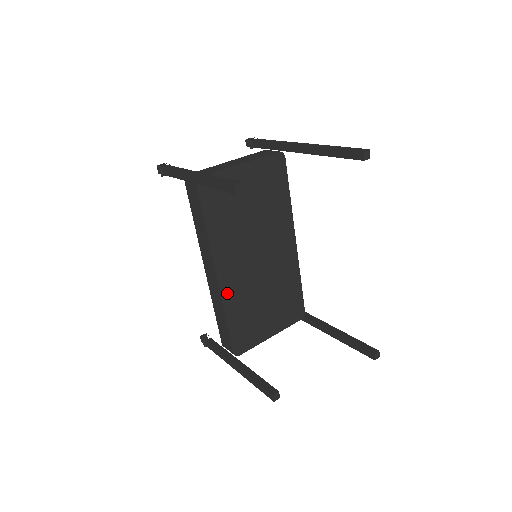
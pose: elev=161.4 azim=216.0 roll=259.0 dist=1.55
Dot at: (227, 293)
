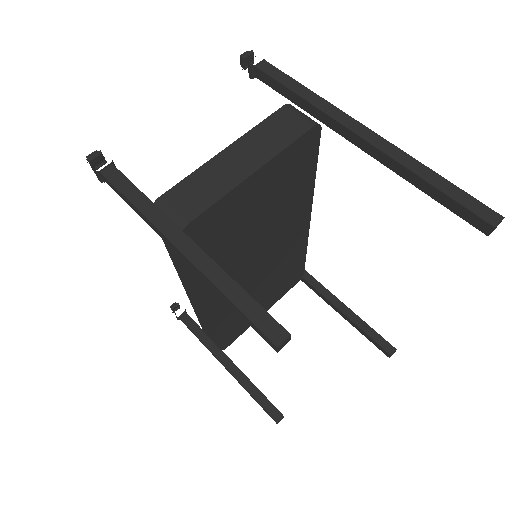
Dot at: (217, 314)
